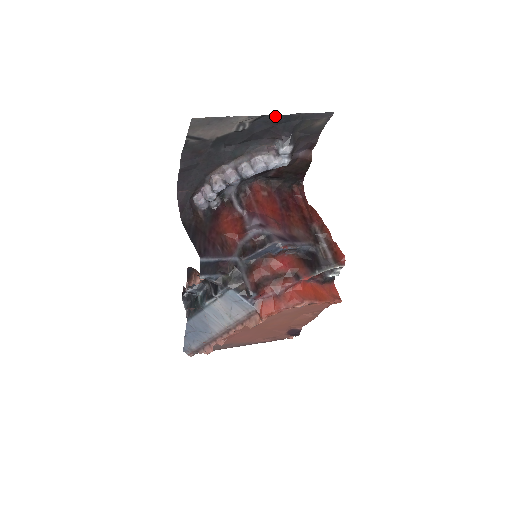
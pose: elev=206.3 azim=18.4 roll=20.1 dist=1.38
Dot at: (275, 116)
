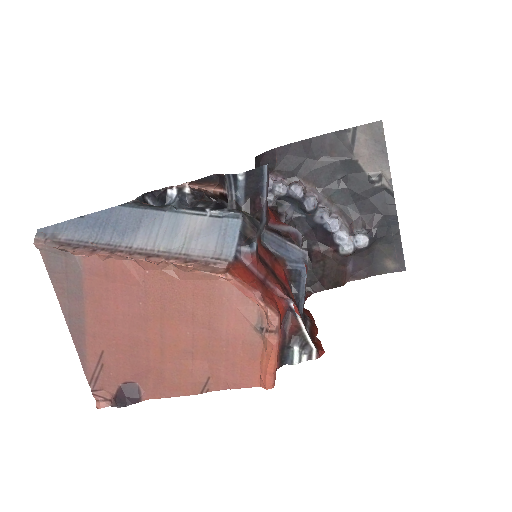
Dot at: (394, 208)
